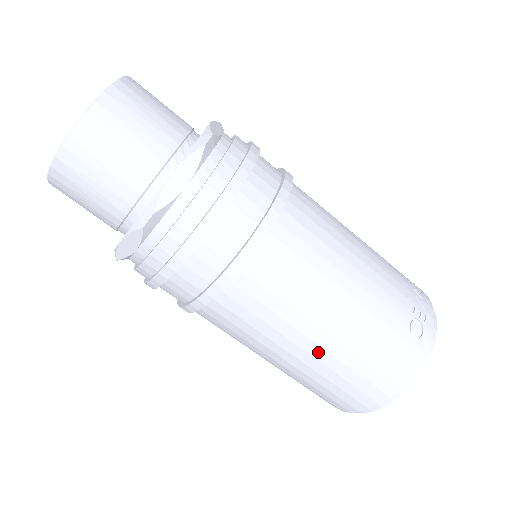
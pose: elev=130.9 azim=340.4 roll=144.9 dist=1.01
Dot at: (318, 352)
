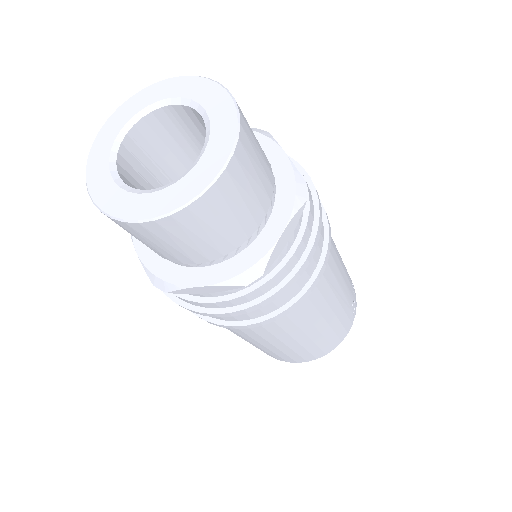
Dot at: (305, 341)
